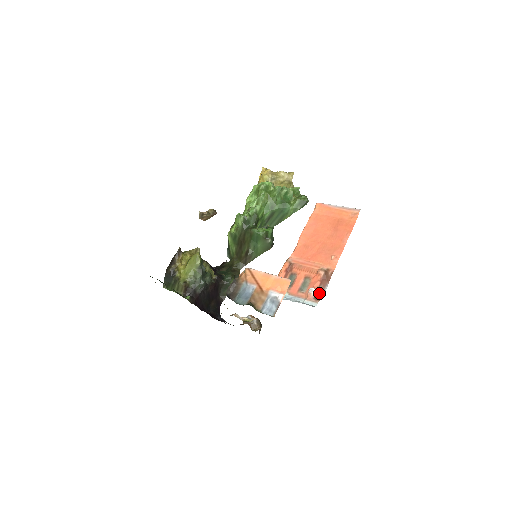
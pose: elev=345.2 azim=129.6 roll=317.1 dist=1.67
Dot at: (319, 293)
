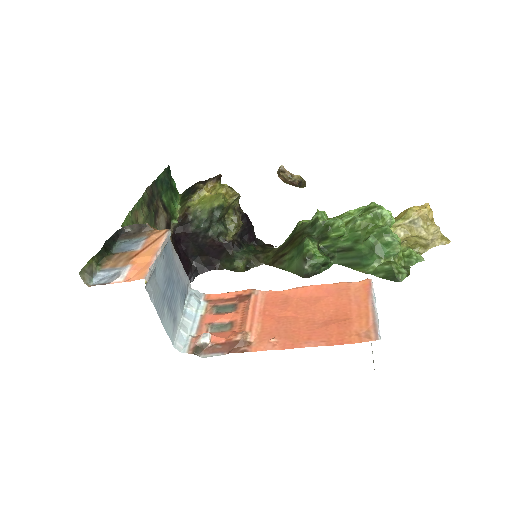
Dot at: (207, 349)
